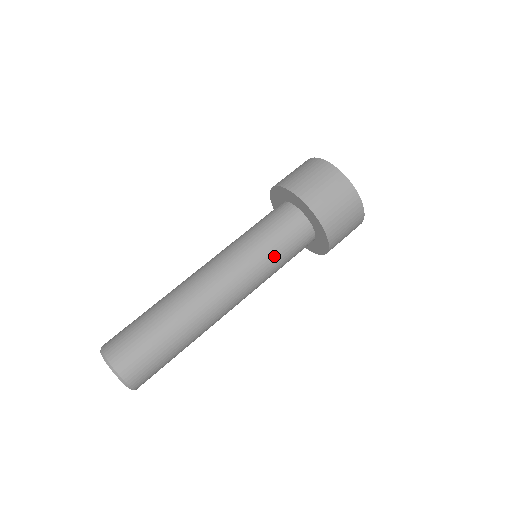
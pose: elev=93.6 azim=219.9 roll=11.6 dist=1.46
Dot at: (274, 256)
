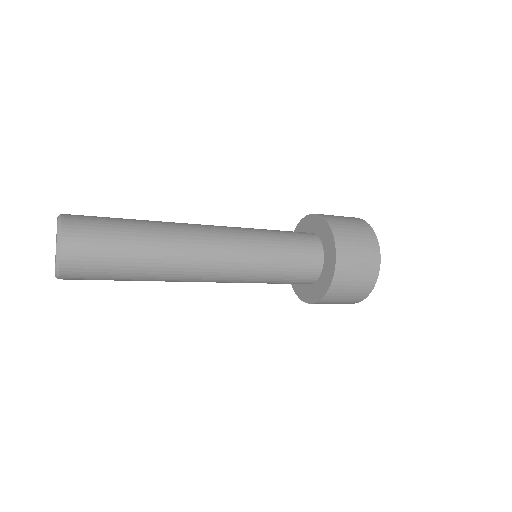
Dot at: (276, 246)
